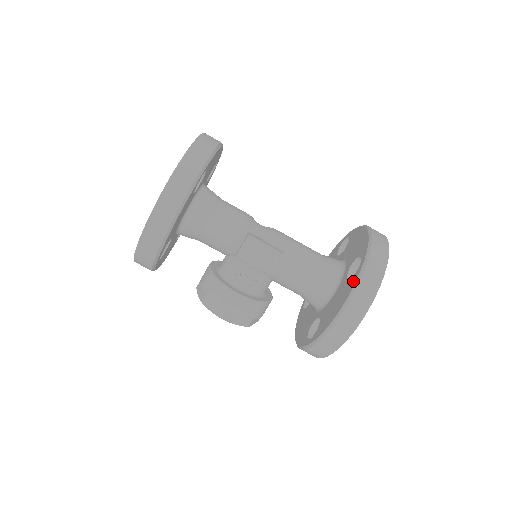
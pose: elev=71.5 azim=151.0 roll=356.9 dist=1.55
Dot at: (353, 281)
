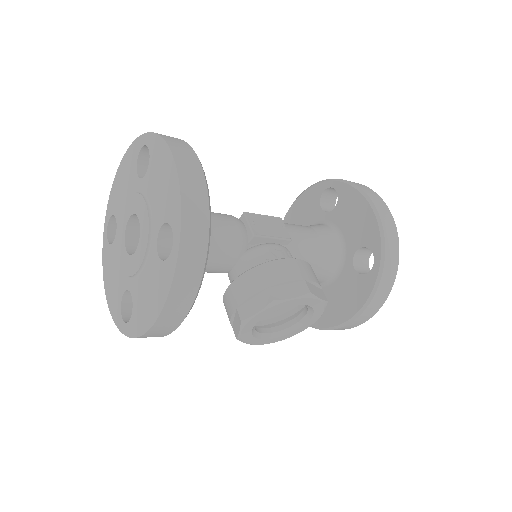
Dot at: (345, 190)
